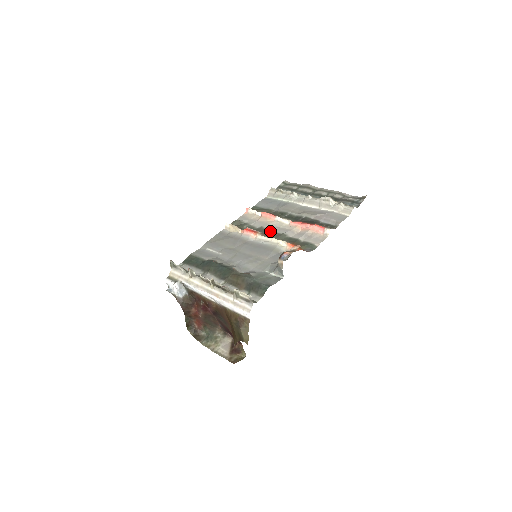
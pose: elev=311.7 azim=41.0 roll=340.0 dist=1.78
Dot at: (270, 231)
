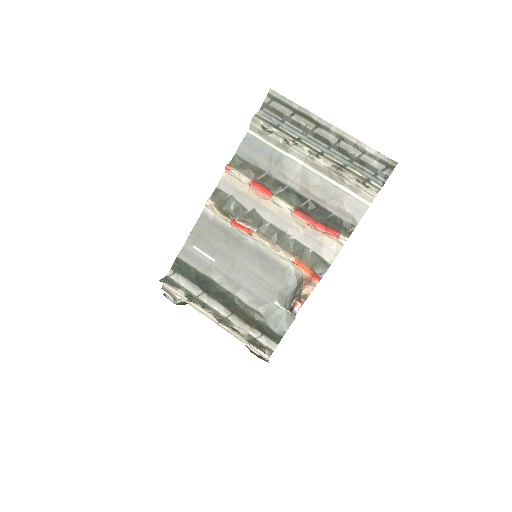
Dot at: (267, 222)
